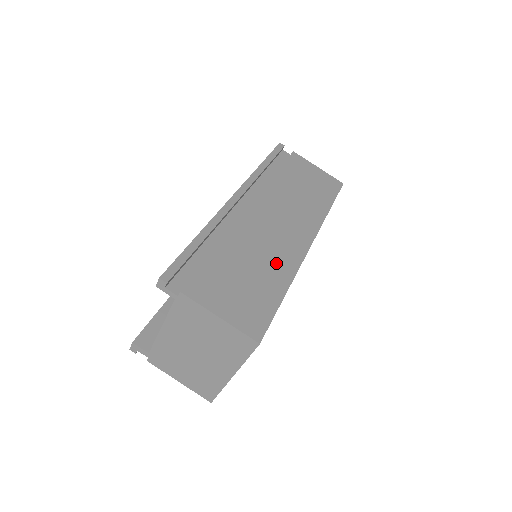
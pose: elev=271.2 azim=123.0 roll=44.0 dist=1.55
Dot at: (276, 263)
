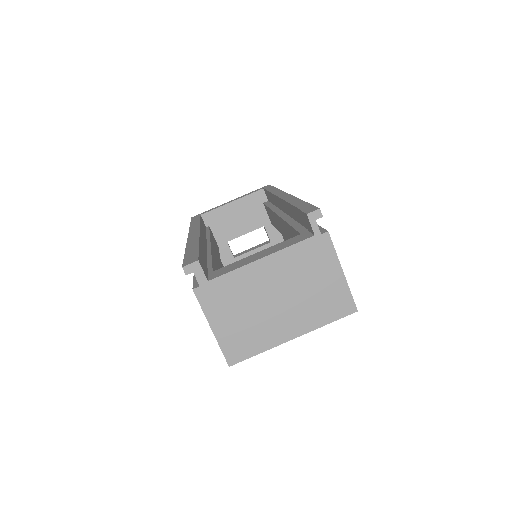
Dot at: occluded
